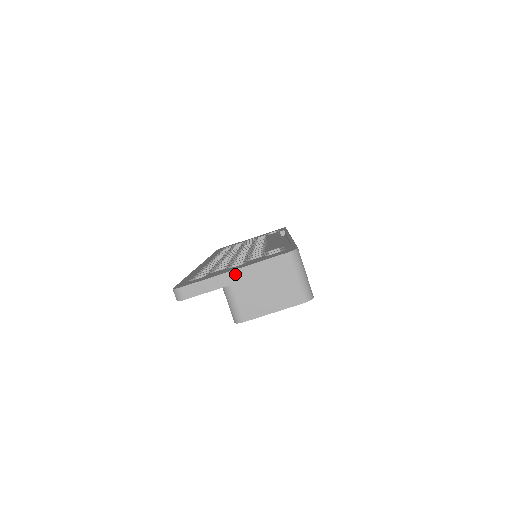
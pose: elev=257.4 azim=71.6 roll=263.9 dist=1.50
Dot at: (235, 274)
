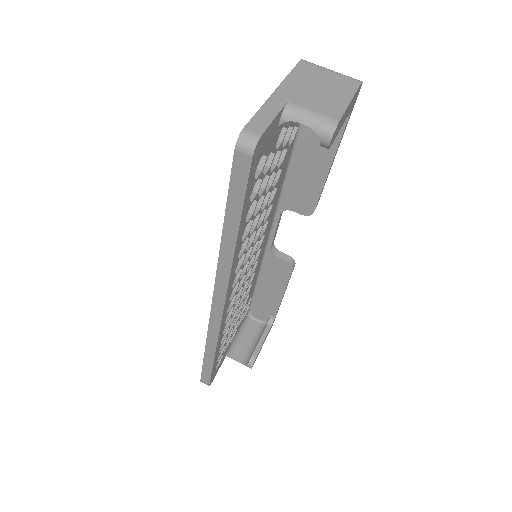
Dot at: (280, 92)
